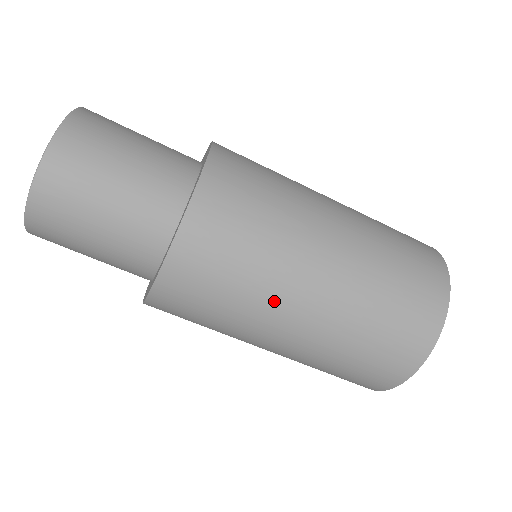
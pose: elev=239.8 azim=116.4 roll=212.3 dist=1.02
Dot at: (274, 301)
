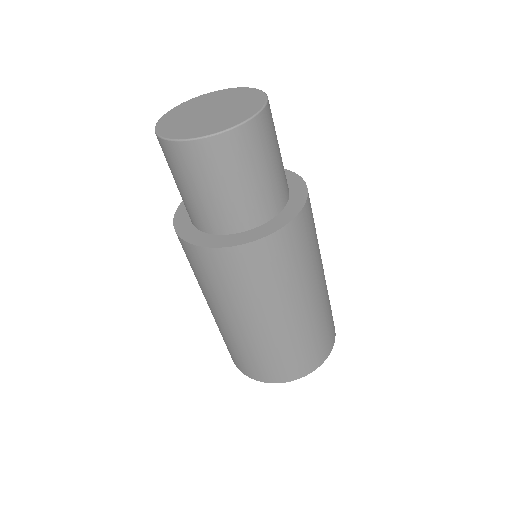
Dot at: (249, 309)
